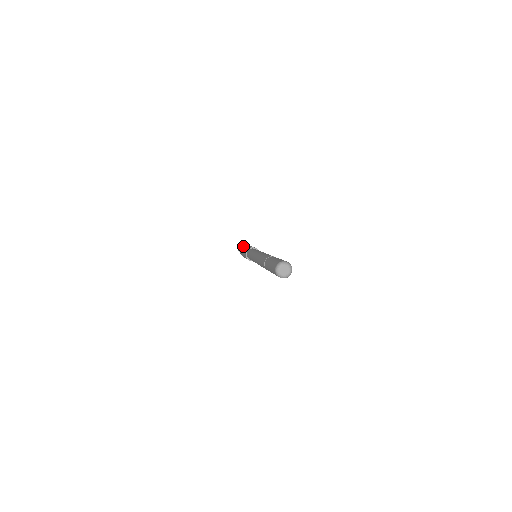
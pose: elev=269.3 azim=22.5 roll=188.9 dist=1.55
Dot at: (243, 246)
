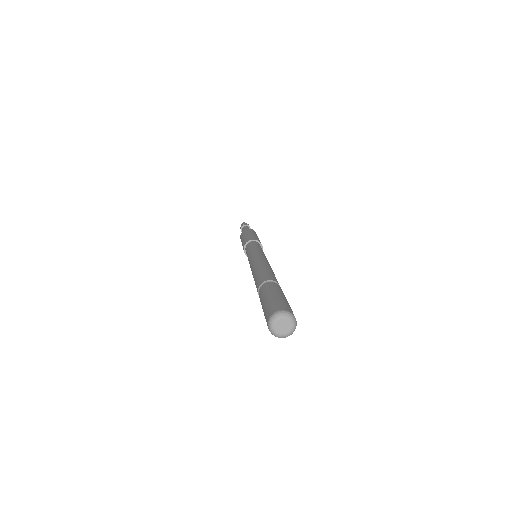
Dot at: occluded
